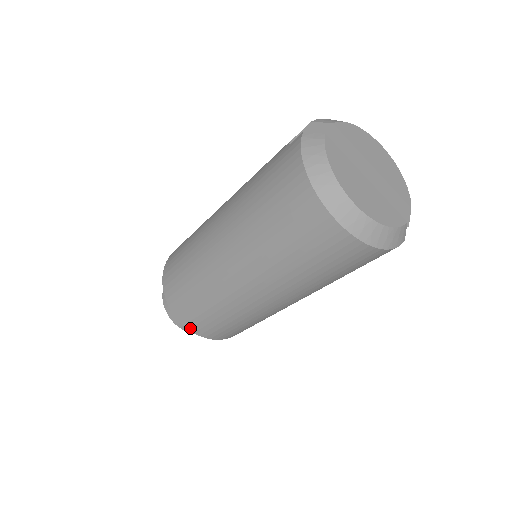
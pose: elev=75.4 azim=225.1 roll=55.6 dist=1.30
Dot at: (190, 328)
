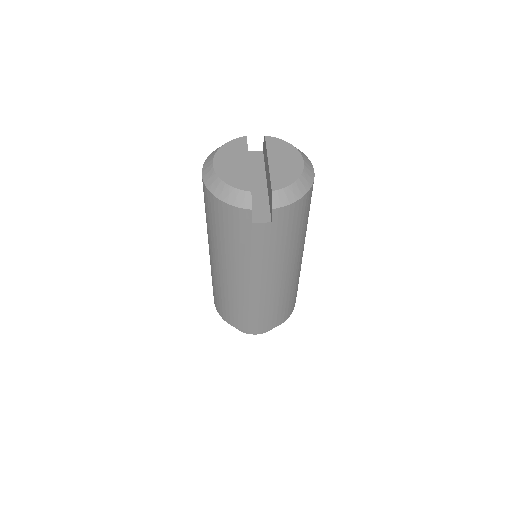
Dot at: occluded
